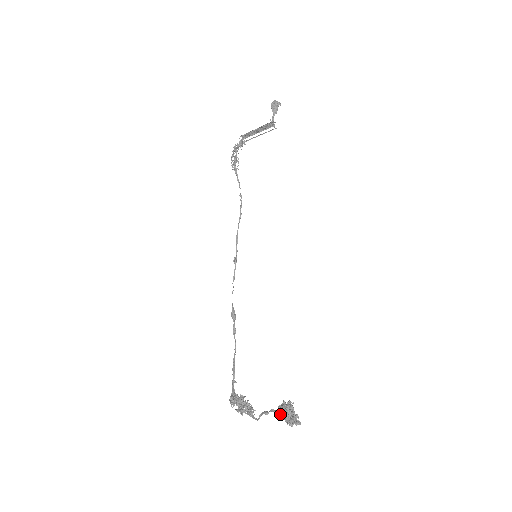
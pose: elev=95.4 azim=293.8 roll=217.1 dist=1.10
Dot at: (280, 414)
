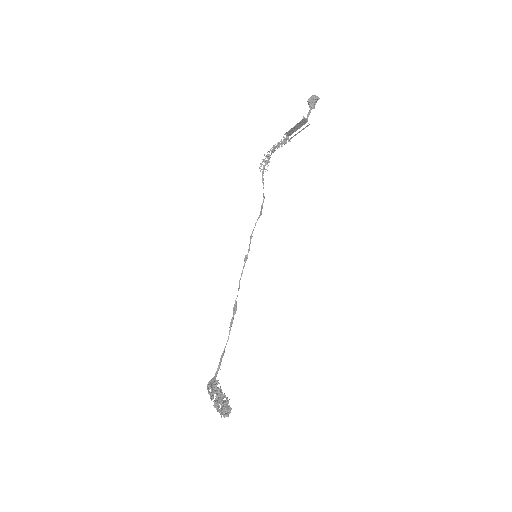
Dot at: (214, 404)
